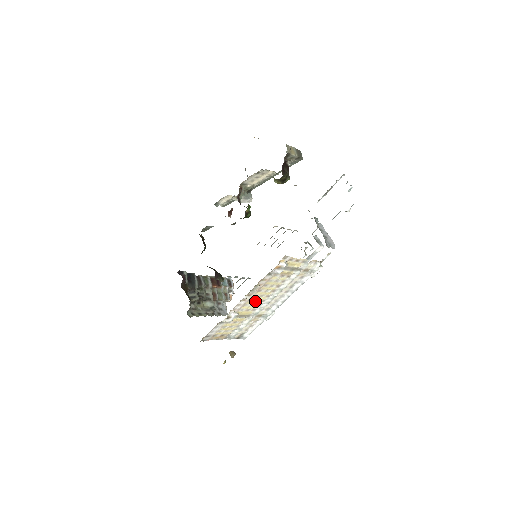
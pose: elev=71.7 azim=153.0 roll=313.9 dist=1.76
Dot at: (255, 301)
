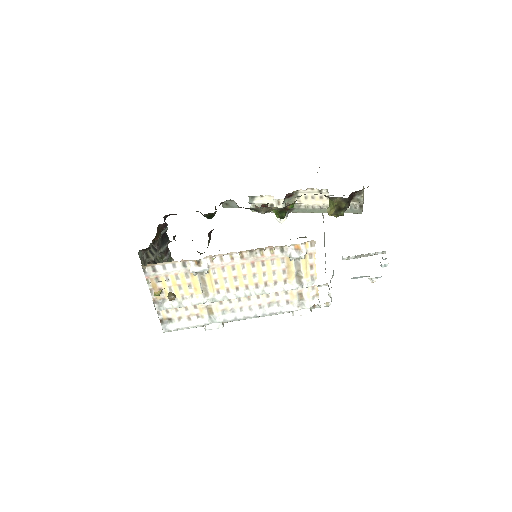
Dot at: (234, 277)
